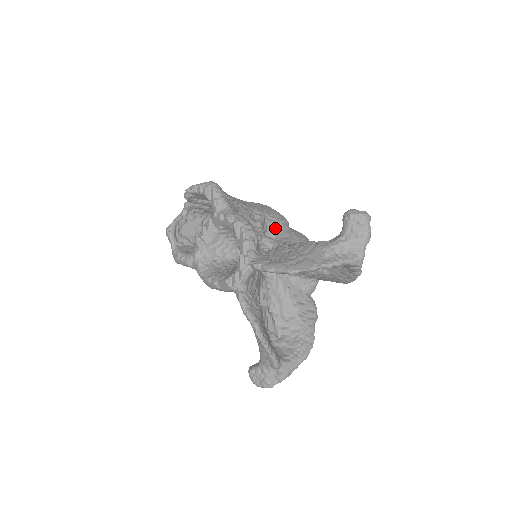
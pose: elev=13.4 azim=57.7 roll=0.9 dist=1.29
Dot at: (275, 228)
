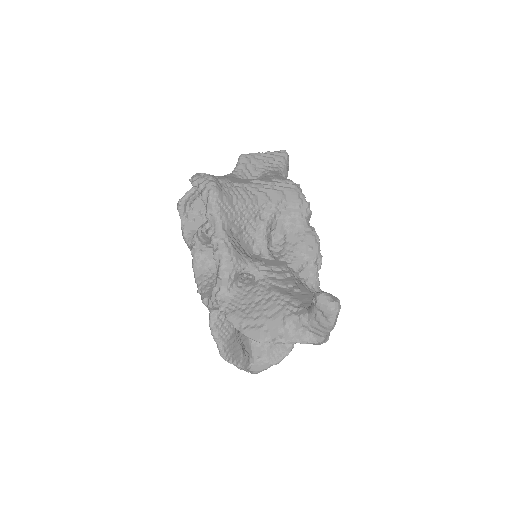
Dot at: (287, 225)
